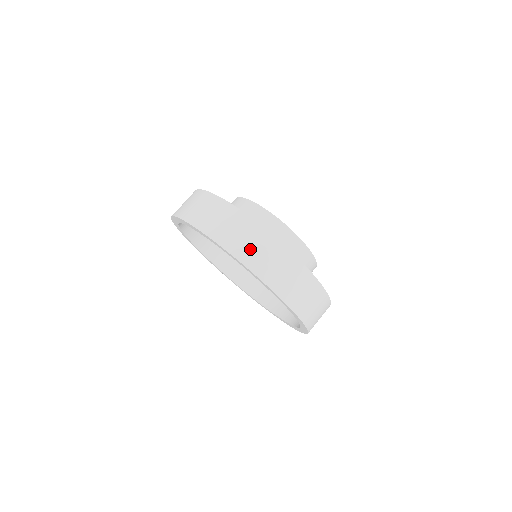
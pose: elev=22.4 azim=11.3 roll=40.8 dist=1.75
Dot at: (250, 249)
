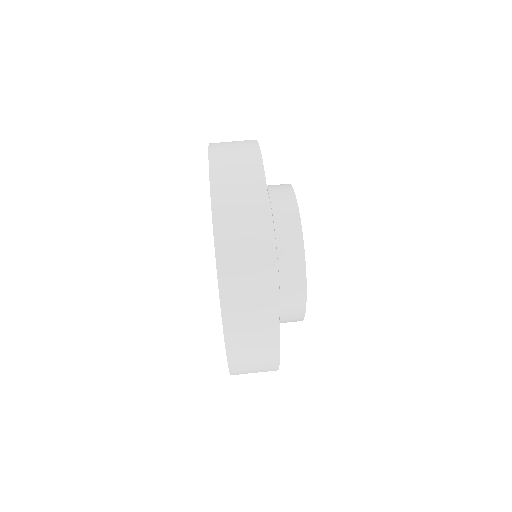
Dot at: (230, 168)
